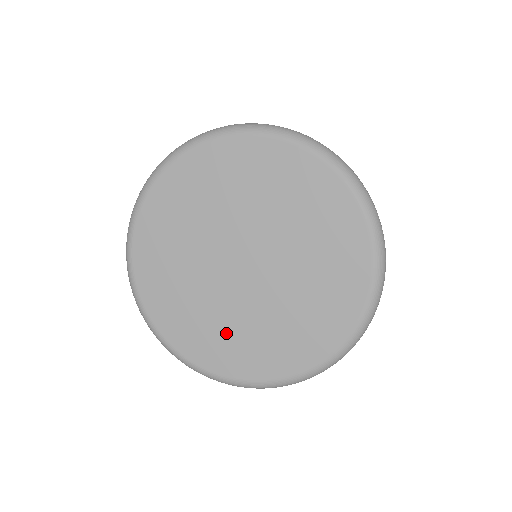
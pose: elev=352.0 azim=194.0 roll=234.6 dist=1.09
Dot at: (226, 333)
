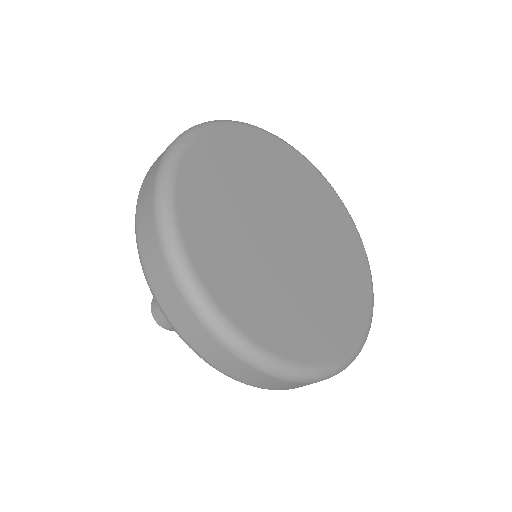
Dot at: (232, 247)
